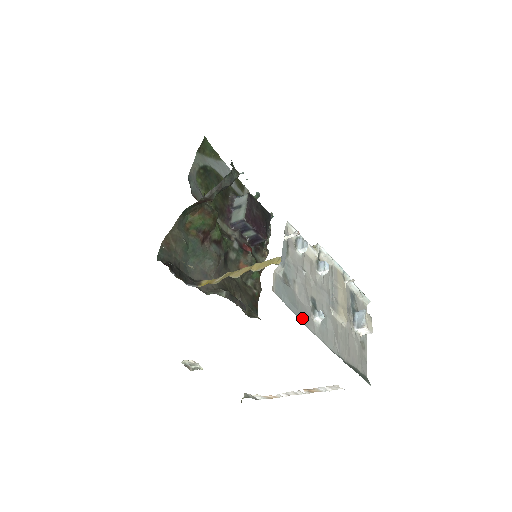
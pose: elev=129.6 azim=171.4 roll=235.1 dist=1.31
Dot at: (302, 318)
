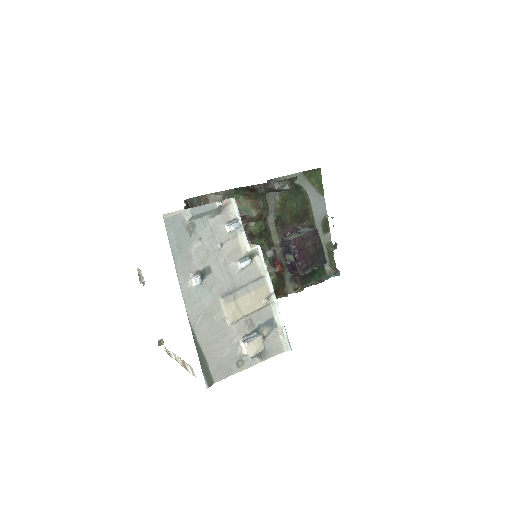
Dot at: (178, 262)
